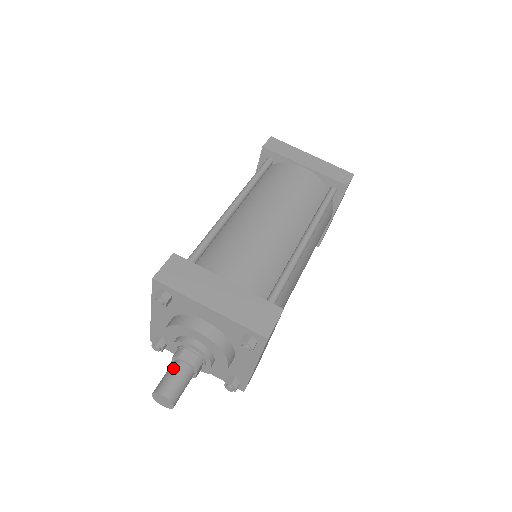
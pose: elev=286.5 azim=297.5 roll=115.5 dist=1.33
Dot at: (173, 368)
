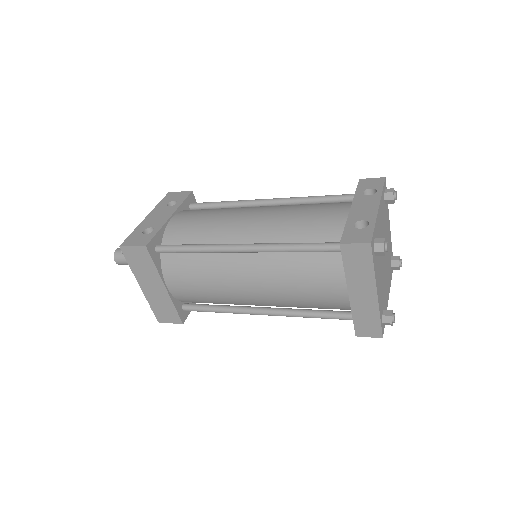
Dot at: occluded
